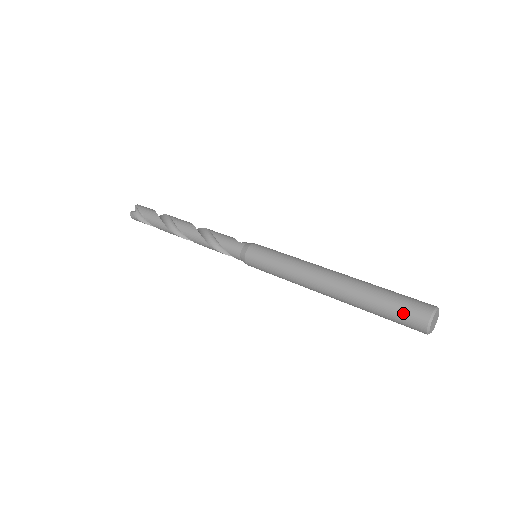
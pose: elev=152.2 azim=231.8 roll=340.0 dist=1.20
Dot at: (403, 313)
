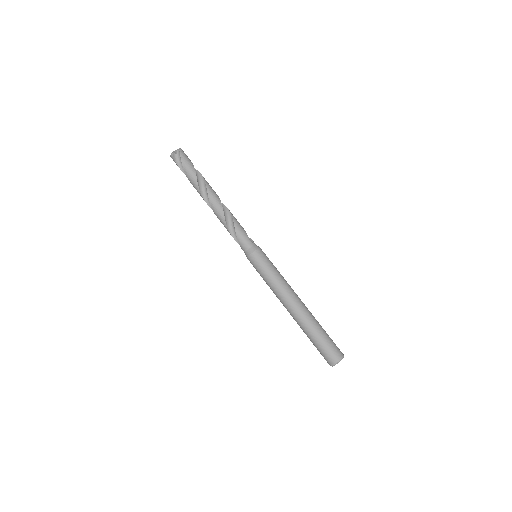
Dot at: (326, 351)
